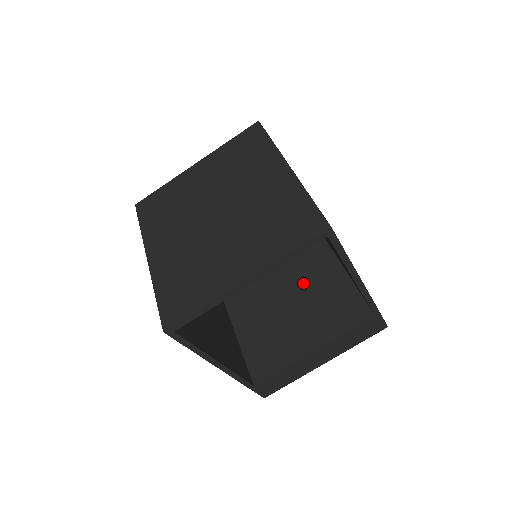
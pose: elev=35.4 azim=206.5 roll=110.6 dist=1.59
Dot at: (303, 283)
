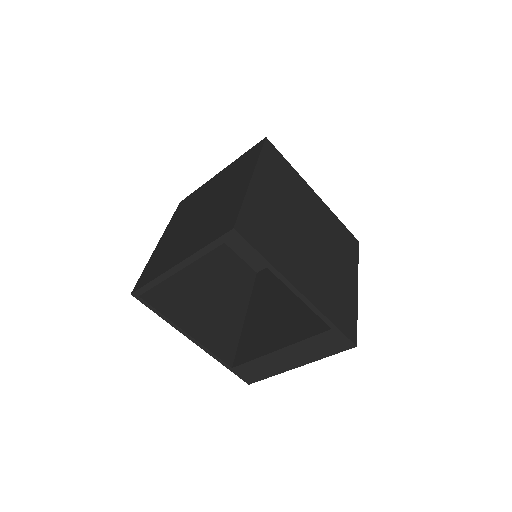
Dot at: occluded
